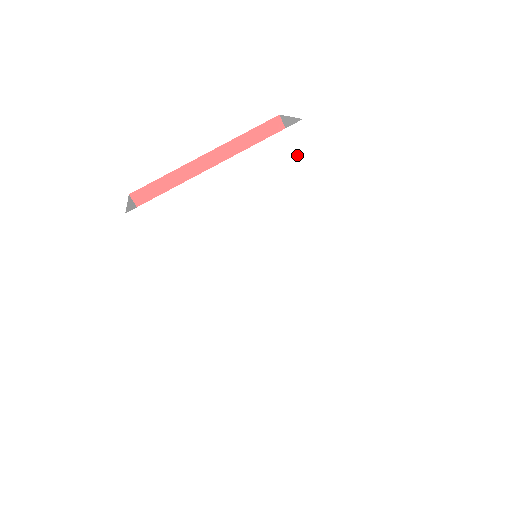
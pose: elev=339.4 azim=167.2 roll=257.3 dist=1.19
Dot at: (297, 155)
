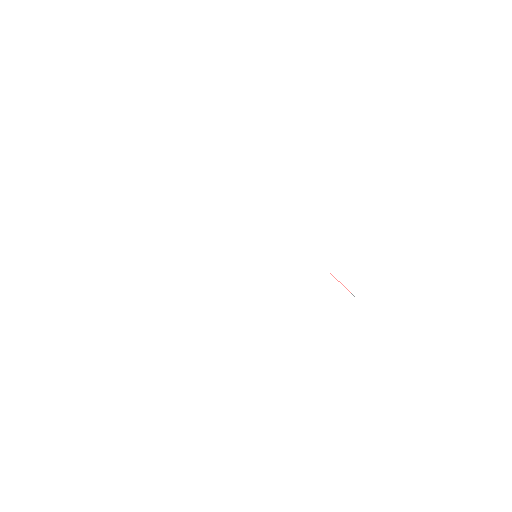
Dot at: (242, 157)
